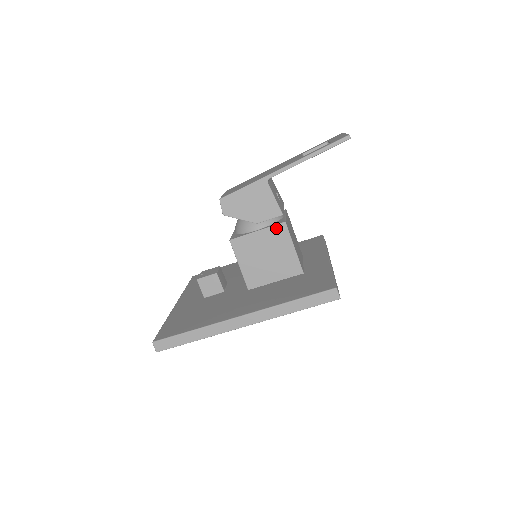
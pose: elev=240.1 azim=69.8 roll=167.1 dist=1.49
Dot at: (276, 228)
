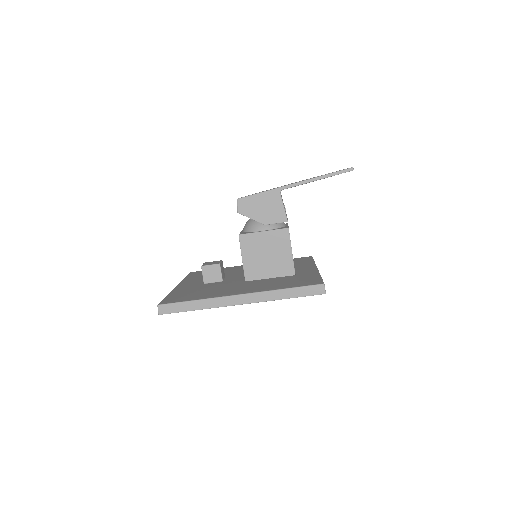
Dot at: (280, 232)
